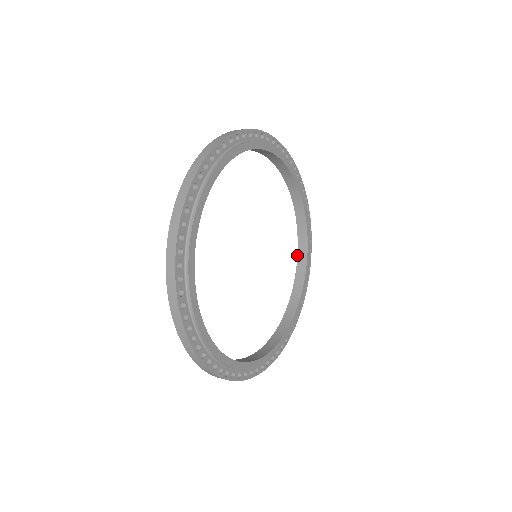
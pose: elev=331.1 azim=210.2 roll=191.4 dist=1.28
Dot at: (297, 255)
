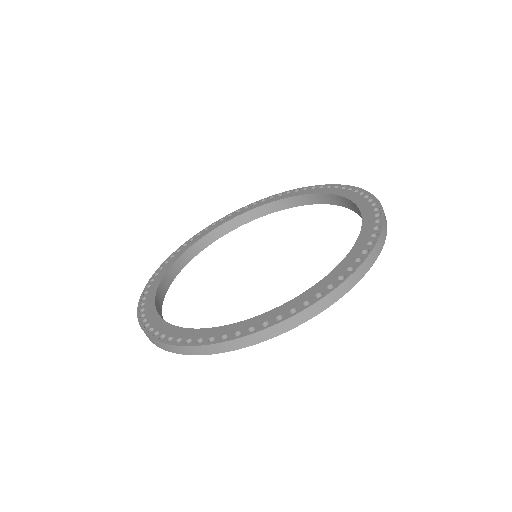
Dot at: (310, 194)
